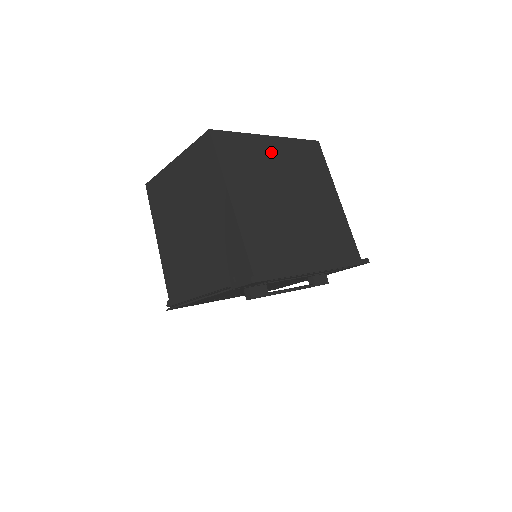
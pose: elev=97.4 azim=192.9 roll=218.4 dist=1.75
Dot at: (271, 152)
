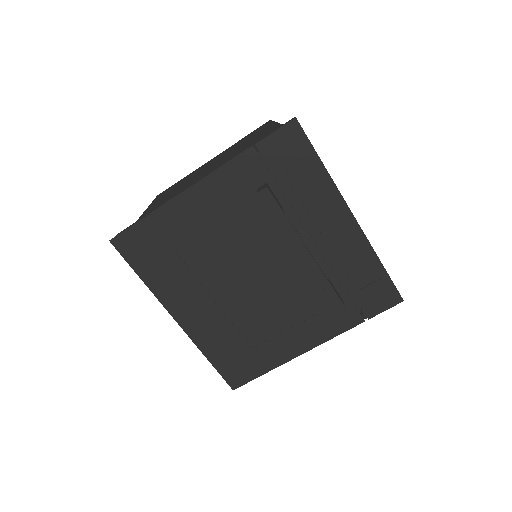
Dot at: occluded
